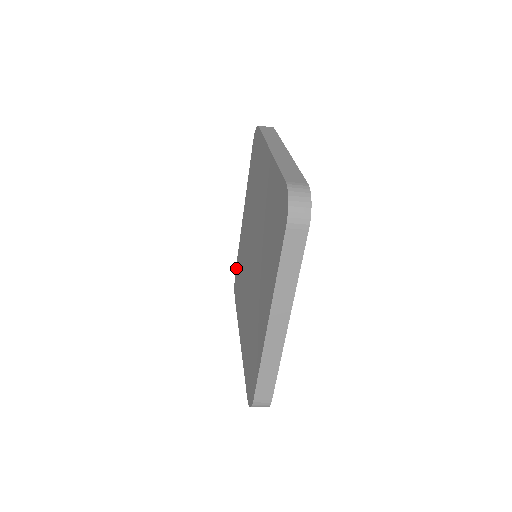
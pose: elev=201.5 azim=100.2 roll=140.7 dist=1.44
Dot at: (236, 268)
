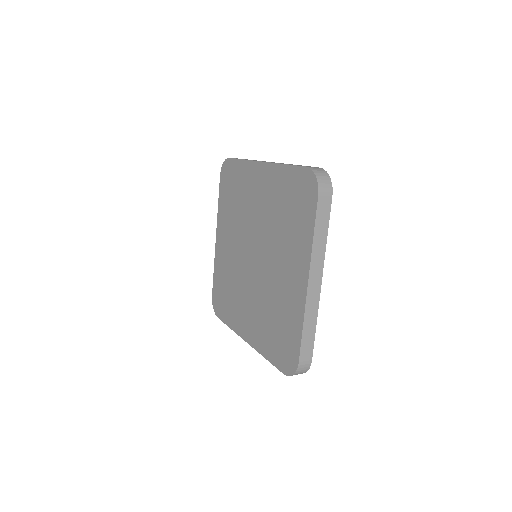
Dot at: (231, 162)
